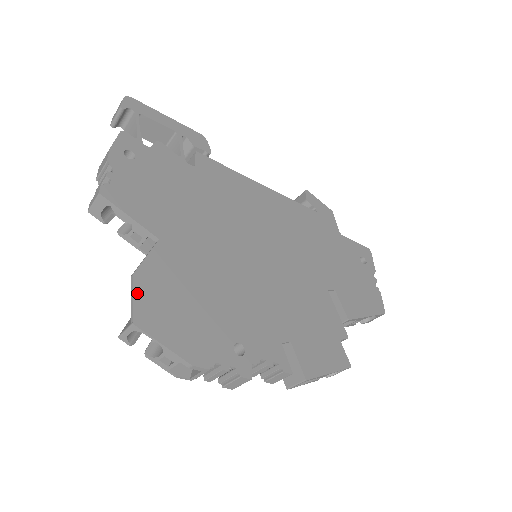
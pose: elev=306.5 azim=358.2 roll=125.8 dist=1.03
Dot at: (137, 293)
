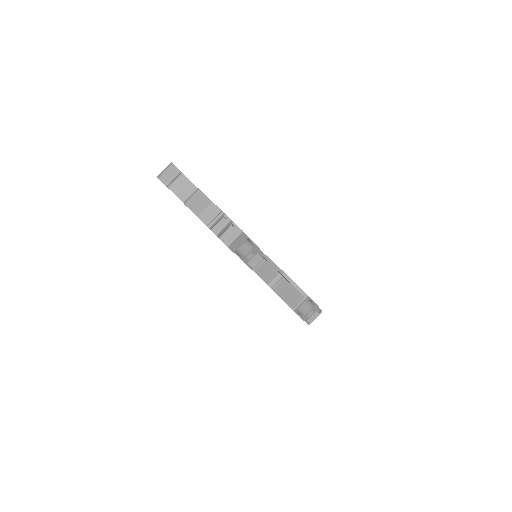
Dot at: occluded
